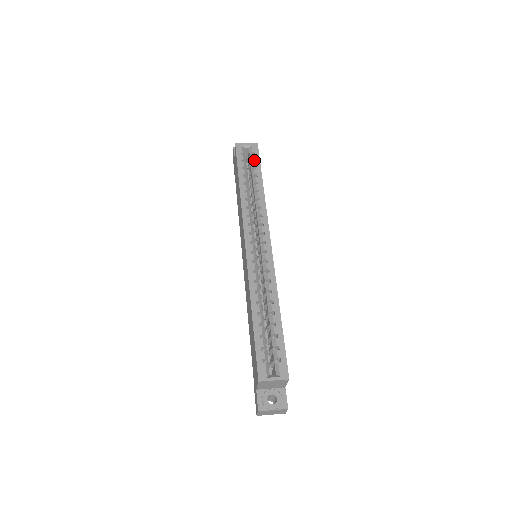
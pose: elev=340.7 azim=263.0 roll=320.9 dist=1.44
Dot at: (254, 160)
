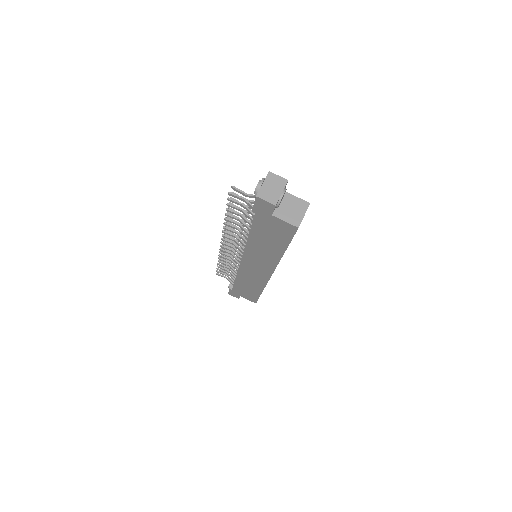
Dot at: occluded
